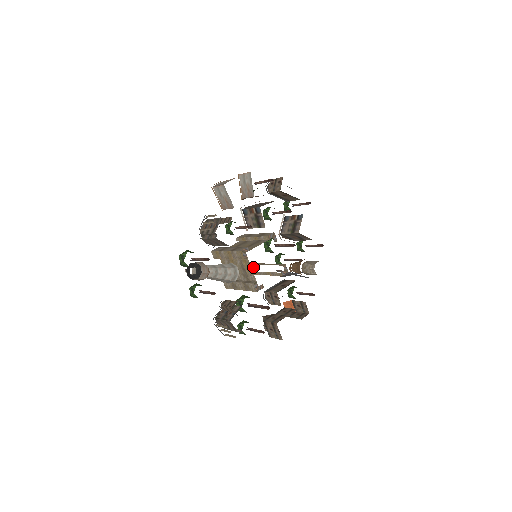
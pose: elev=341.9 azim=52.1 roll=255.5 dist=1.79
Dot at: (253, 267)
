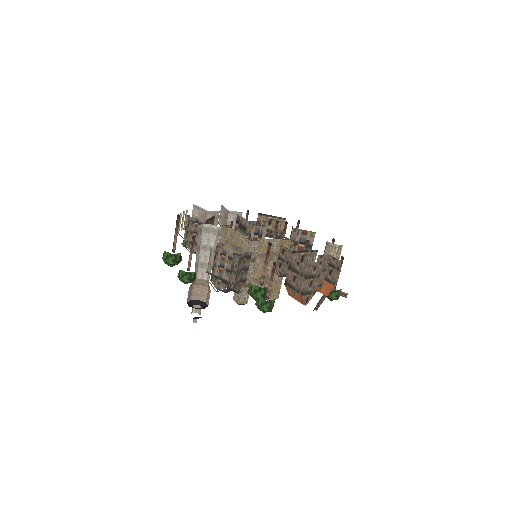
Dot at: occluded
